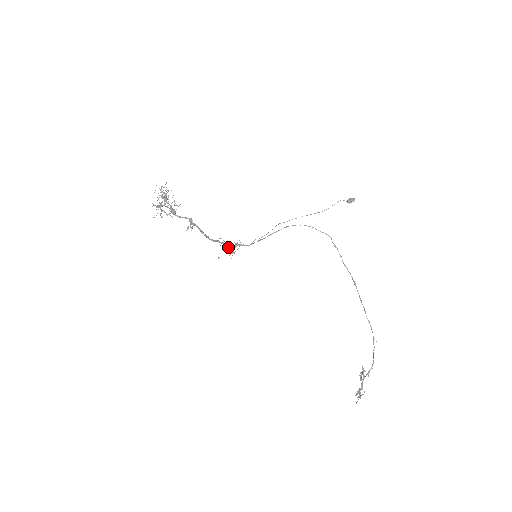
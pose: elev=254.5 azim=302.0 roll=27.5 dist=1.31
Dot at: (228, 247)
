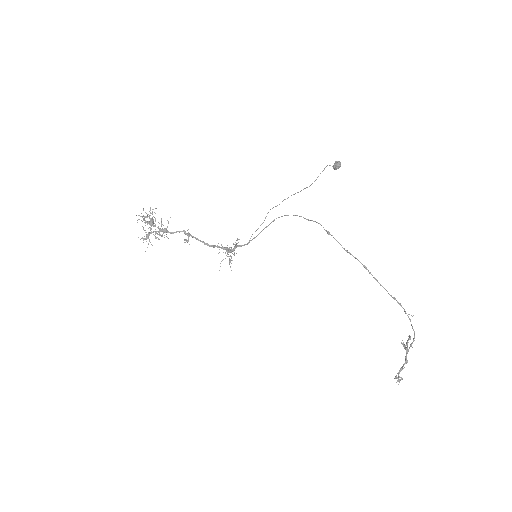
Dot at: (226, 255)
